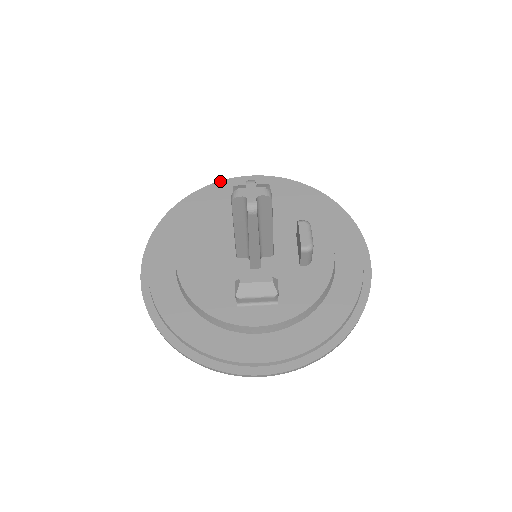
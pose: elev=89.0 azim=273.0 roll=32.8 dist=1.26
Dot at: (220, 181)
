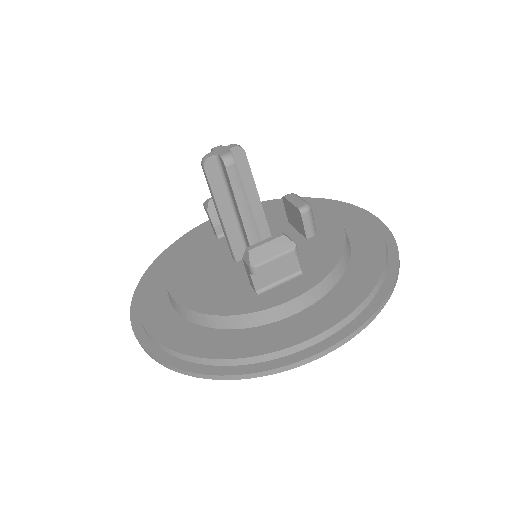
Dot at: occluded
